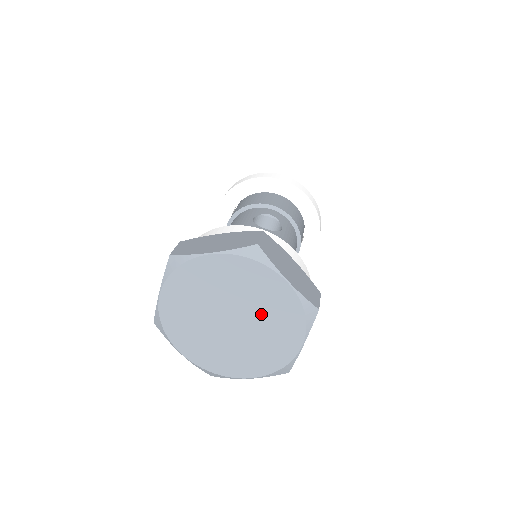
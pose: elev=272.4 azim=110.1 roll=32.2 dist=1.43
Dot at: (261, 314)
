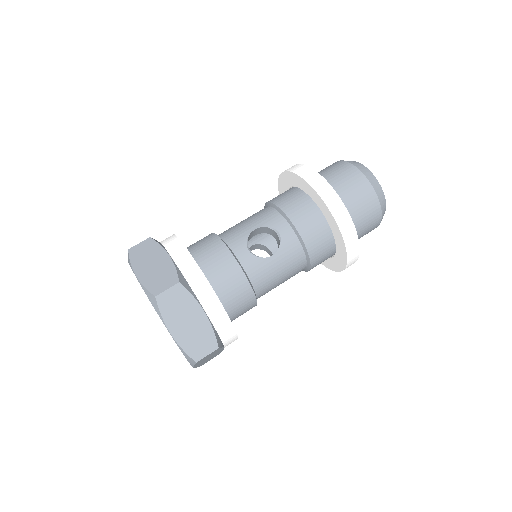
Dot at: occluded
